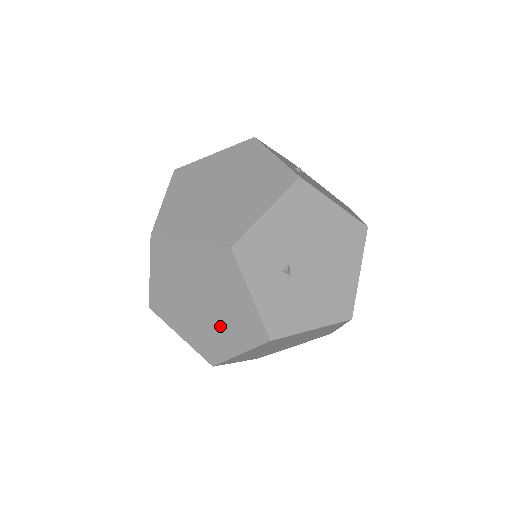
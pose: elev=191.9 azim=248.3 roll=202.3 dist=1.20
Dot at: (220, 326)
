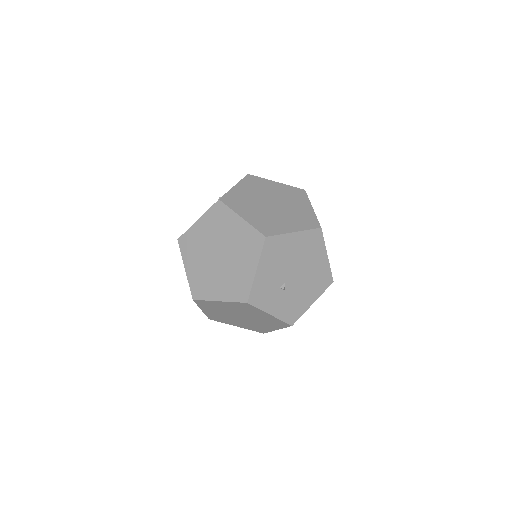
Dot at: occluded
